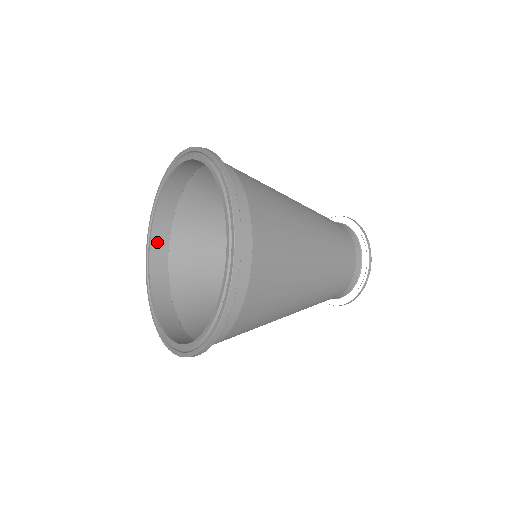
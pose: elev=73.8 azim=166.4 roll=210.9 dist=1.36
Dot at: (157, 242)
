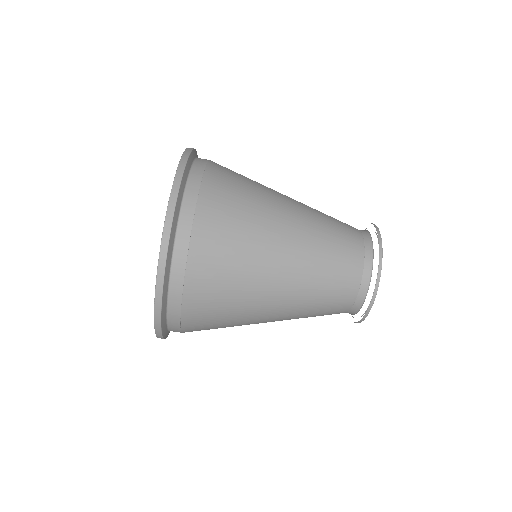
Dot at: occluded
